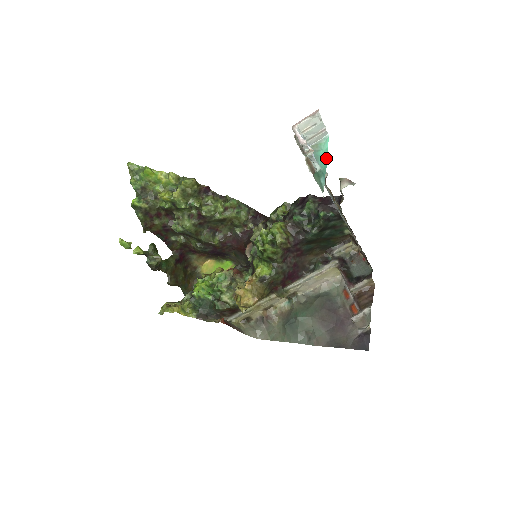
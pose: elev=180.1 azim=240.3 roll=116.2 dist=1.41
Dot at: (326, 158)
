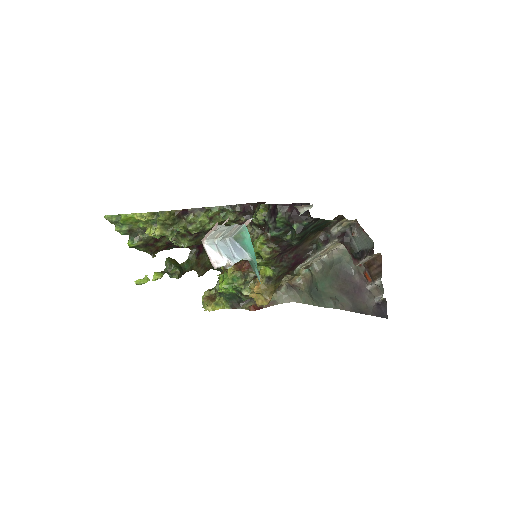
Dot at: (252, 248)
